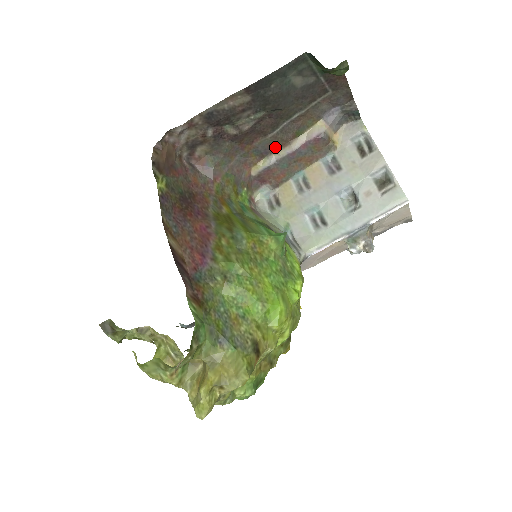
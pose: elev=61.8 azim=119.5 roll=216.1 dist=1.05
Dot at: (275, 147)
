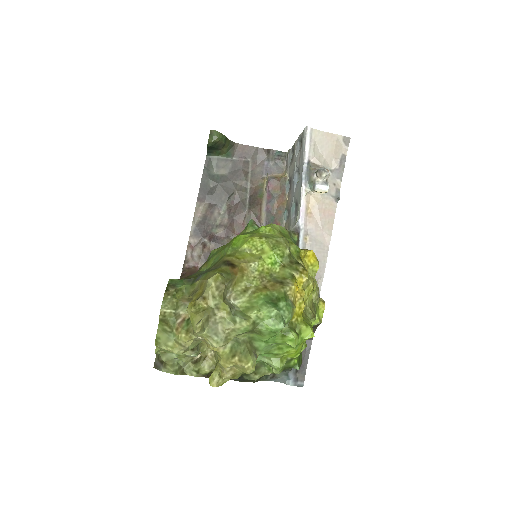
Dot at: (257, 217)
